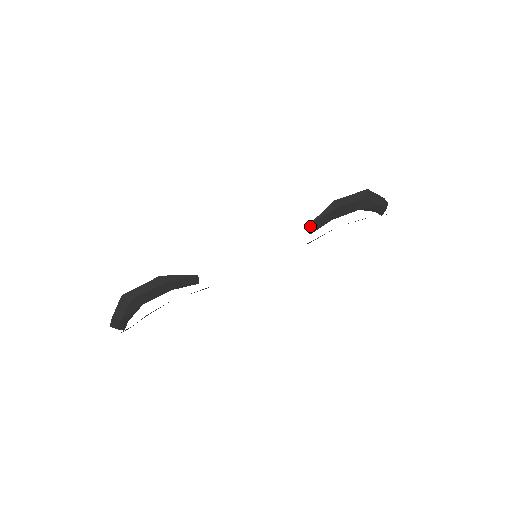
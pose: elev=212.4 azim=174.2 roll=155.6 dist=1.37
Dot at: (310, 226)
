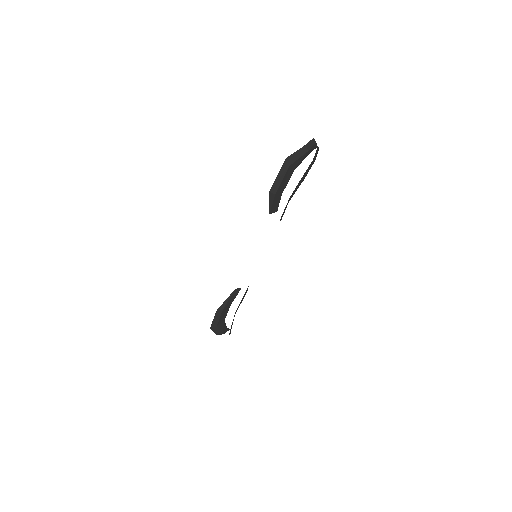
Dot at: (271, 211)
